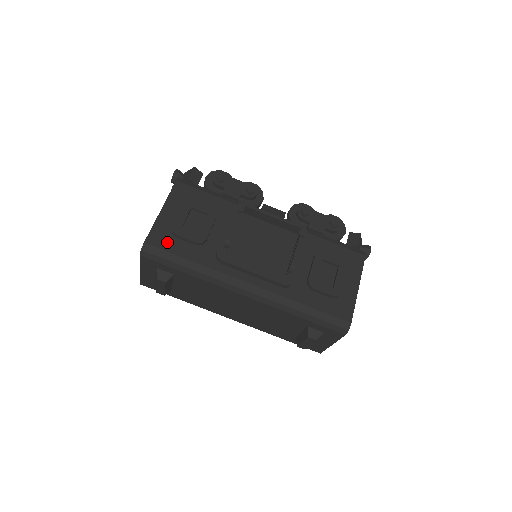
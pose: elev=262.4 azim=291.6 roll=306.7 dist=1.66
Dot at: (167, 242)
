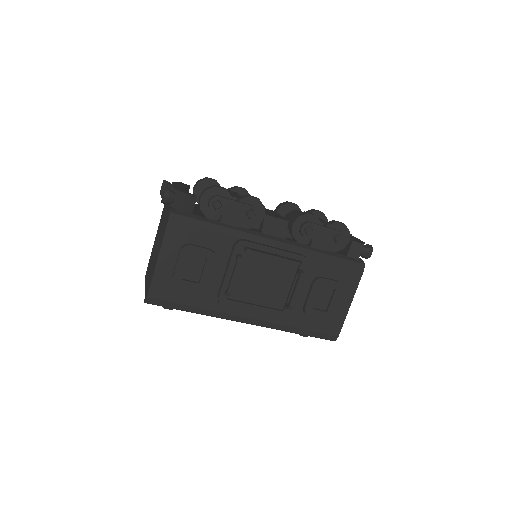
Dot at: (169, 293)
